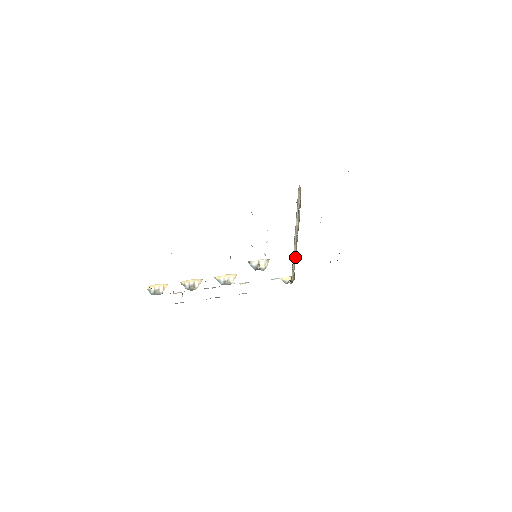
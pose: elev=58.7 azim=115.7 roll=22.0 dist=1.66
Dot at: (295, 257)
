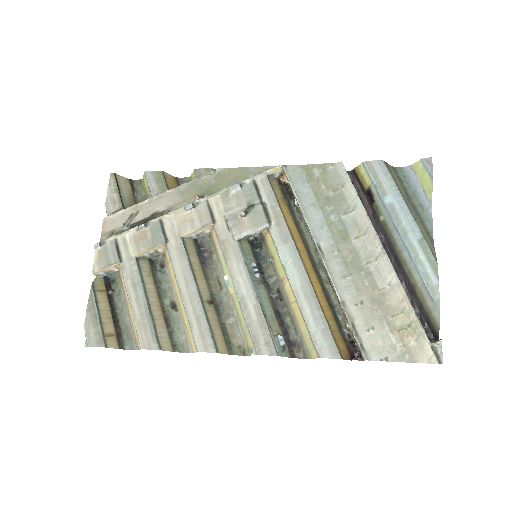
Dot at: (308, 232)
